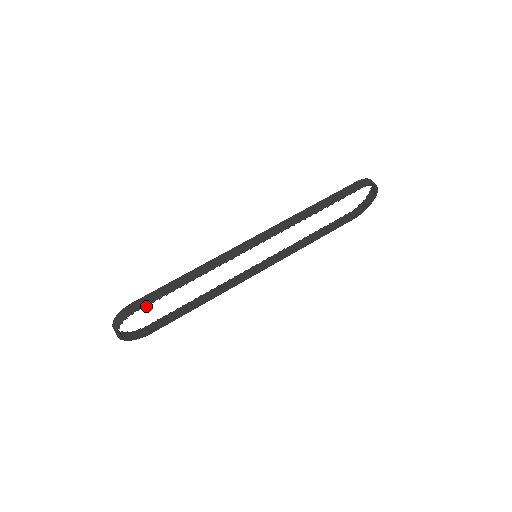
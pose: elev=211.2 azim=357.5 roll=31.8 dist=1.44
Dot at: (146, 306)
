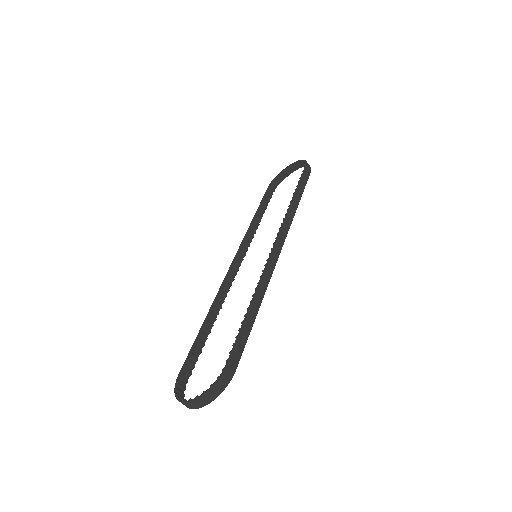
Dot at: (238, 360)
